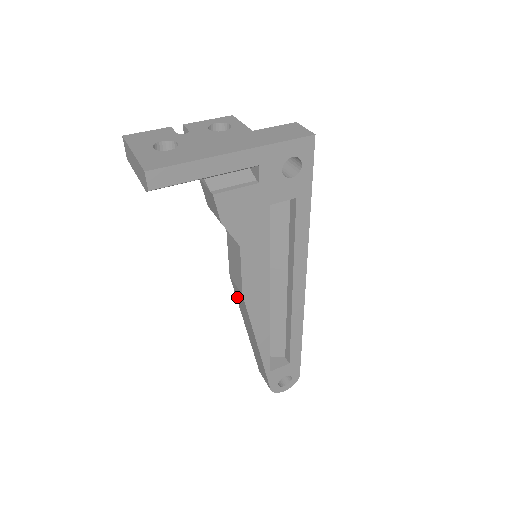
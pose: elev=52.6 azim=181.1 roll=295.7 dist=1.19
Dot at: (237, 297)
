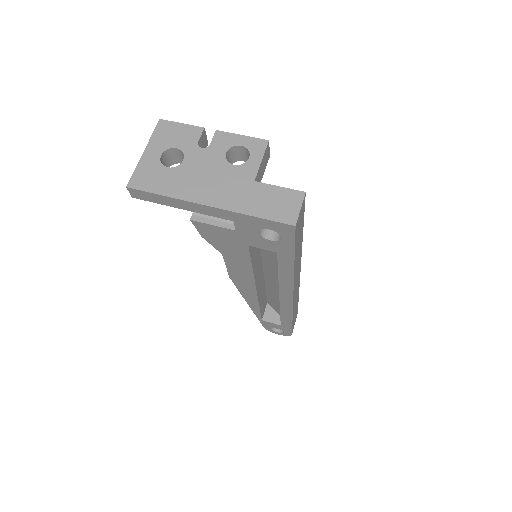
Dot at: occluded
